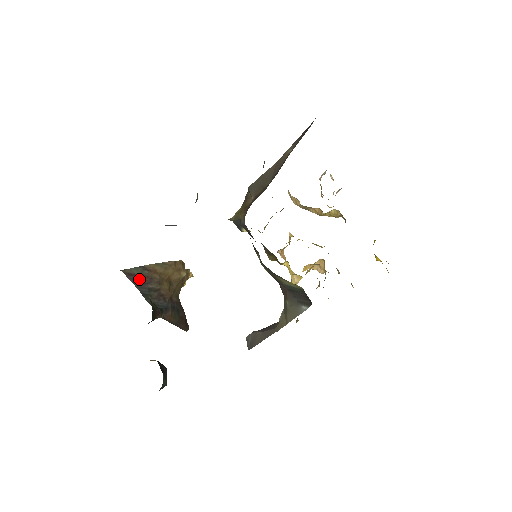
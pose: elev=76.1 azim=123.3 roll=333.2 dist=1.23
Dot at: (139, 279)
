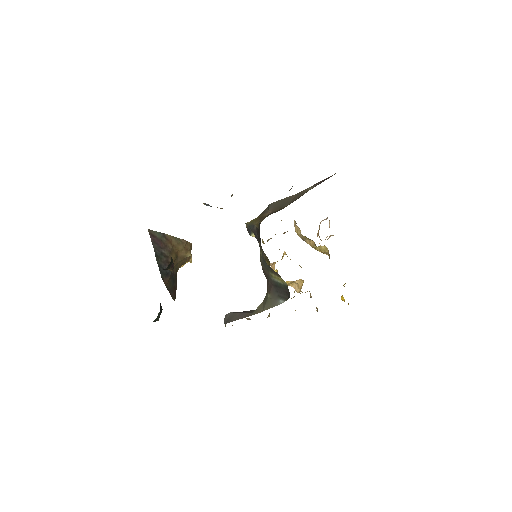
Dot at: (157, 242)
